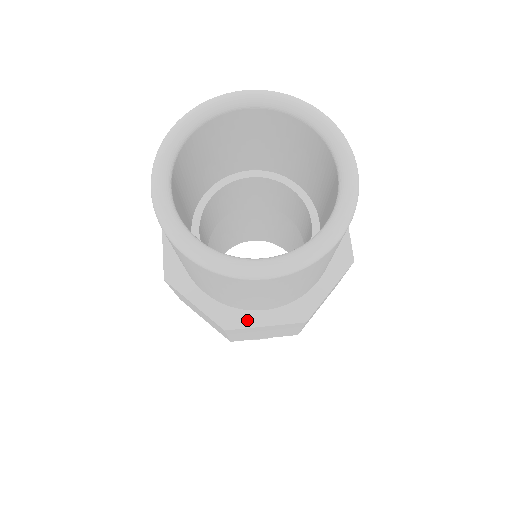
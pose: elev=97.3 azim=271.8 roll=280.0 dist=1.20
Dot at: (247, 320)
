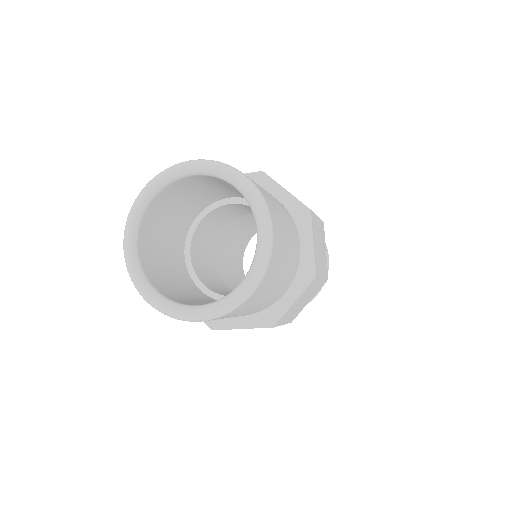
Dot at: (280, 309)
